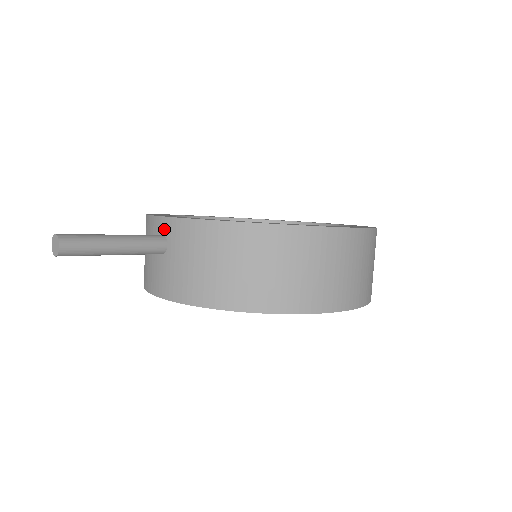
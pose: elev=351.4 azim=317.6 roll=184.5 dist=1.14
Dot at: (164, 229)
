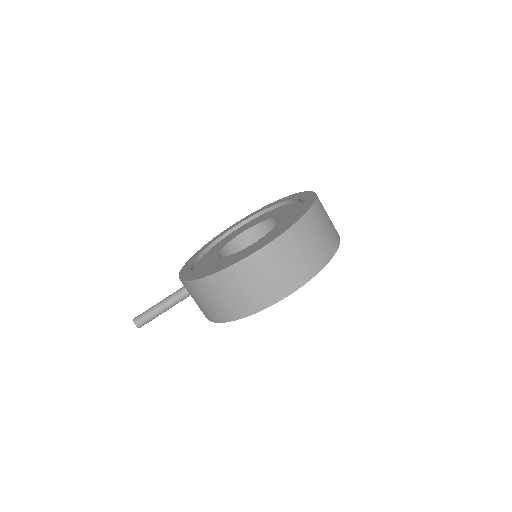
Dot at: occluded
